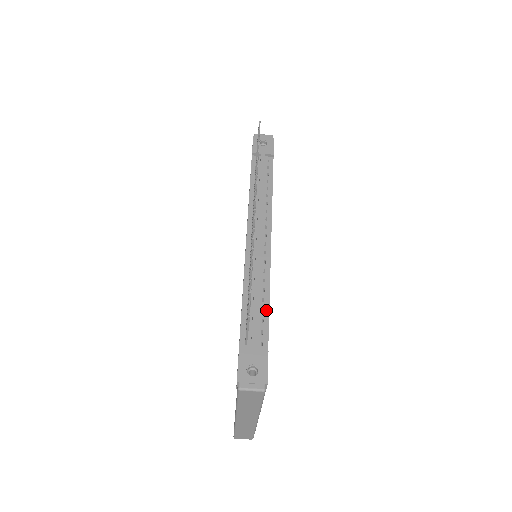
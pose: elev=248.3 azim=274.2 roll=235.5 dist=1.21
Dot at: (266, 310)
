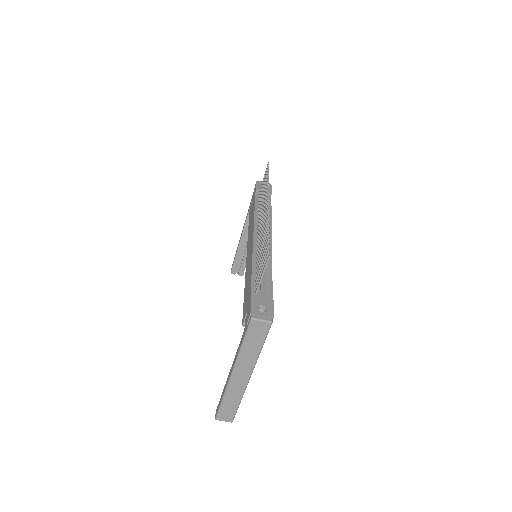
Dot at: (270, 278)
